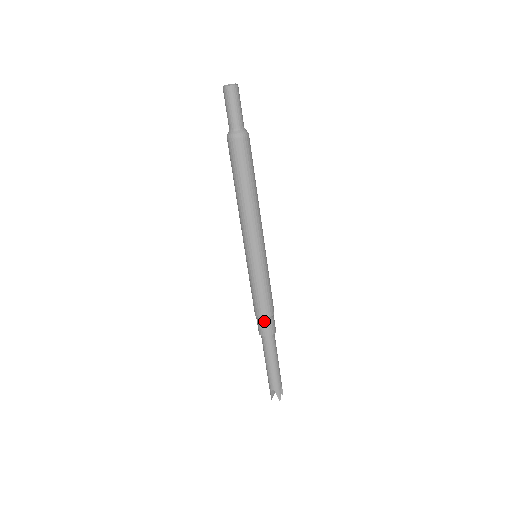
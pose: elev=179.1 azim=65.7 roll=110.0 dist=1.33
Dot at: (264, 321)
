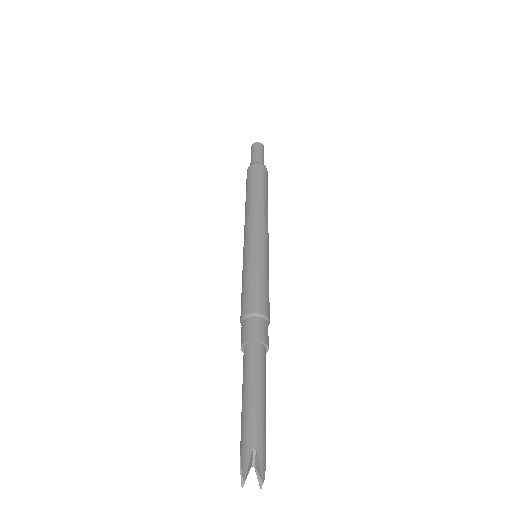
Dot at: (260, 319)
